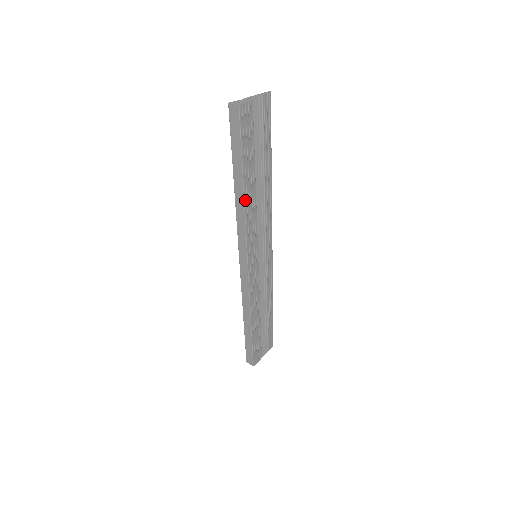
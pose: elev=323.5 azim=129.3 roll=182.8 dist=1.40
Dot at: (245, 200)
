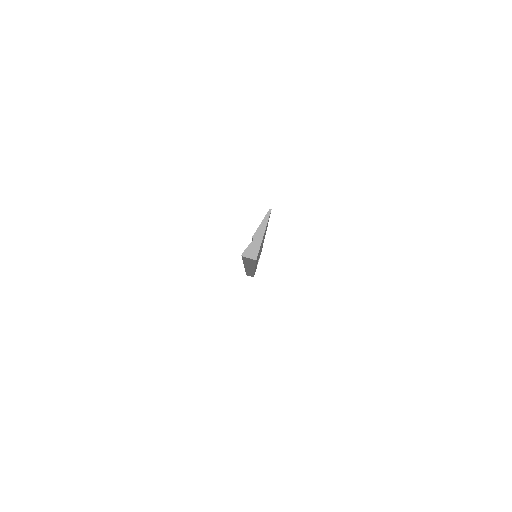
Dot at: occluded
